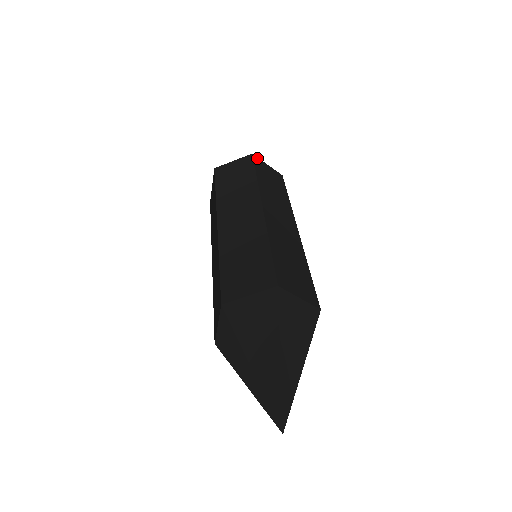
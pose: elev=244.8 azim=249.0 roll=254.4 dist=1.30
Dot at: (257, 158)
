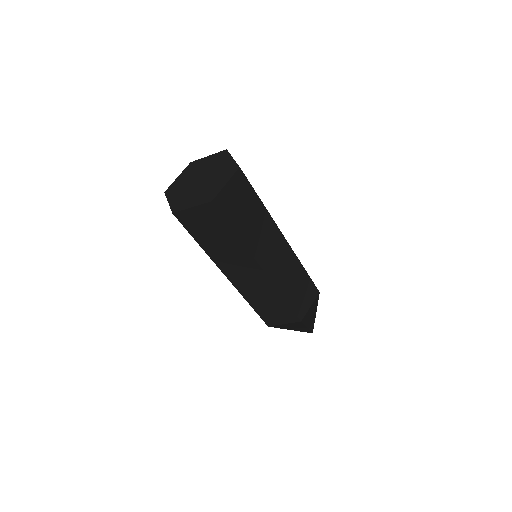
Dot at: (218, 198)
